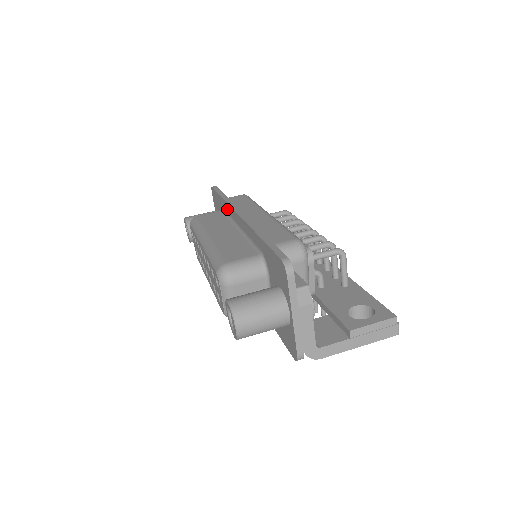
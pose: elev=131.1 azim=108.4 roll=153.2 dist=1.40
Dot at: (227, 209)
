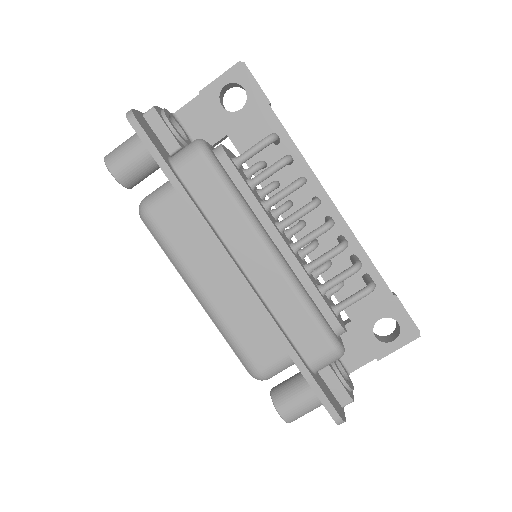
Dot at: occluded
